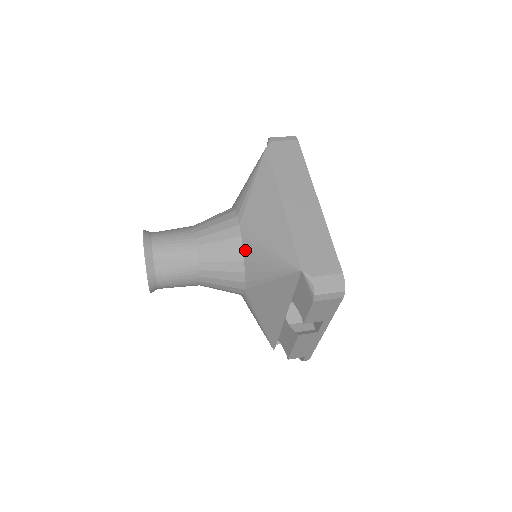
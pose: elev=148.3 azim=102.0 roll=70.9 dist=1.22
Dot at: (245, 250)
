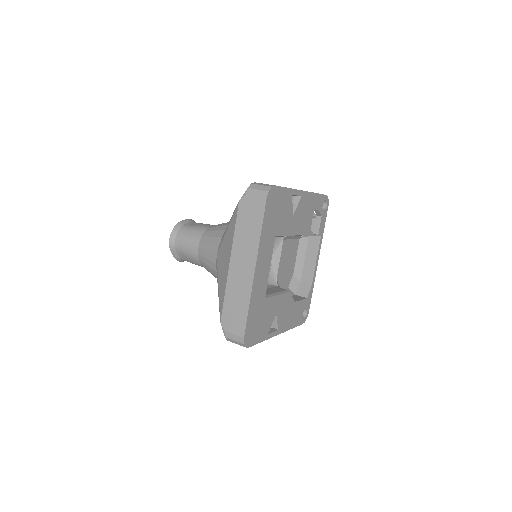
Dot at: occluded
